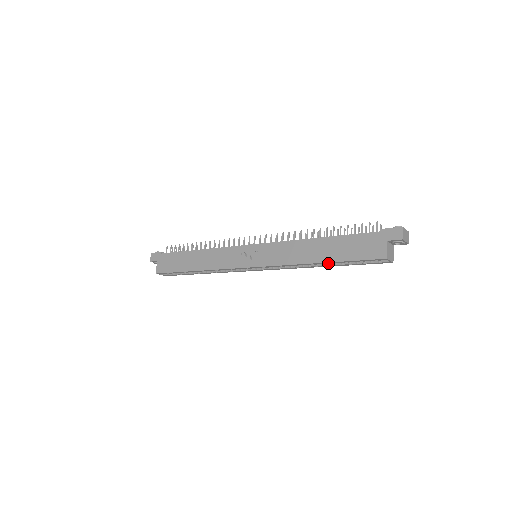
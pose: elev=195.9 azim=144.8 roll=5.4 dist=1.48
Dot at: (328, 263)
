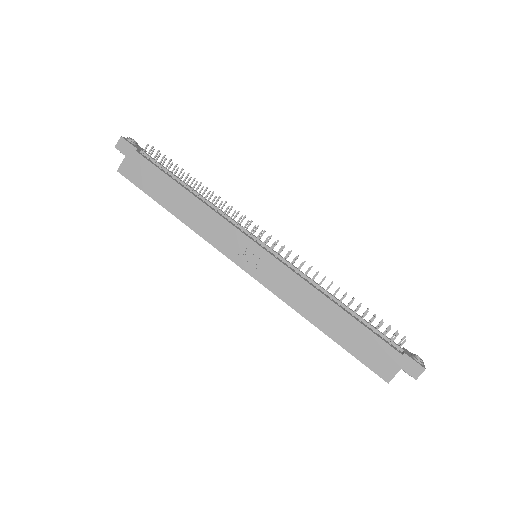
Dot at: (330, 336)
